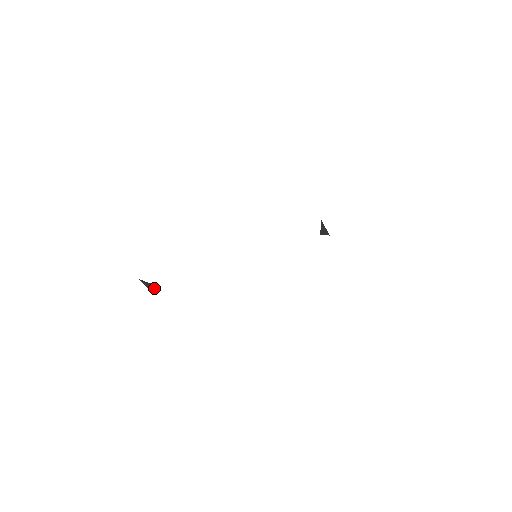
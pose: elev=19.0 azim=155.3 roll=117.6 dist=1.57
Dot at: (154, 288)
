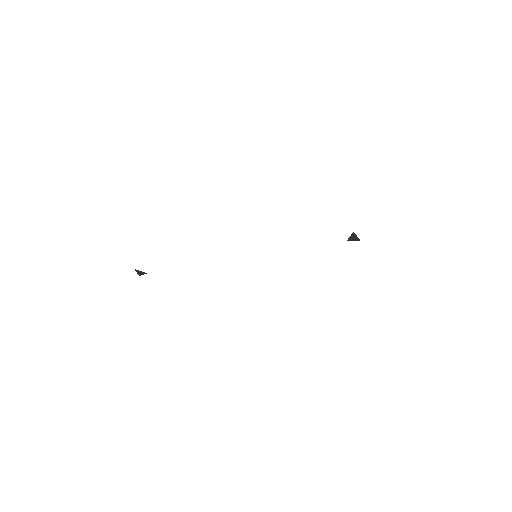
Dot at: (142, 274)
